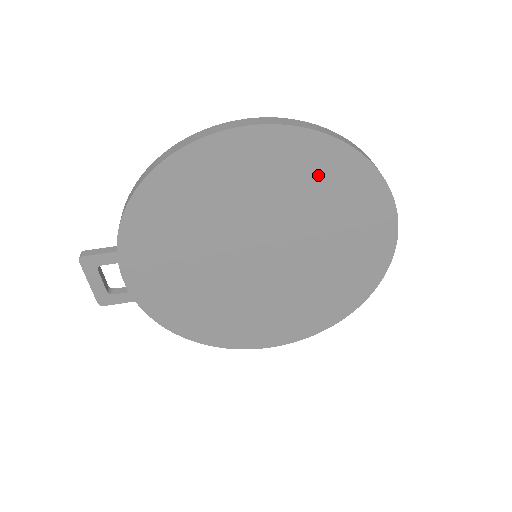
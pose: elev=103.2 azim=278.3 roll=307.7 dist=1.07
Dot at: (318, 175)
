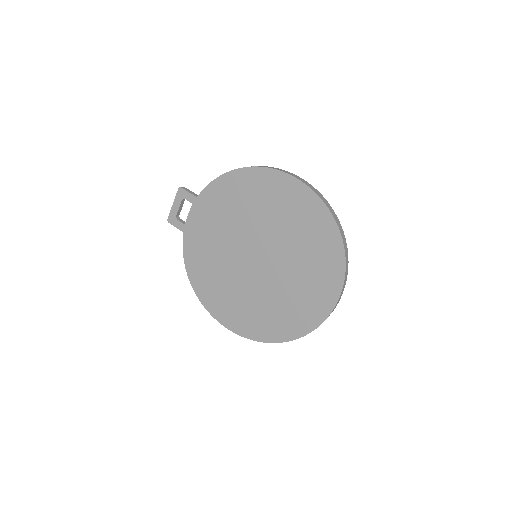
Dot at: (313, 230)
